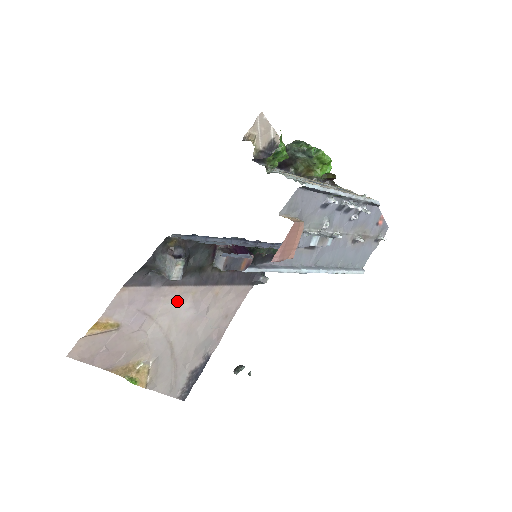
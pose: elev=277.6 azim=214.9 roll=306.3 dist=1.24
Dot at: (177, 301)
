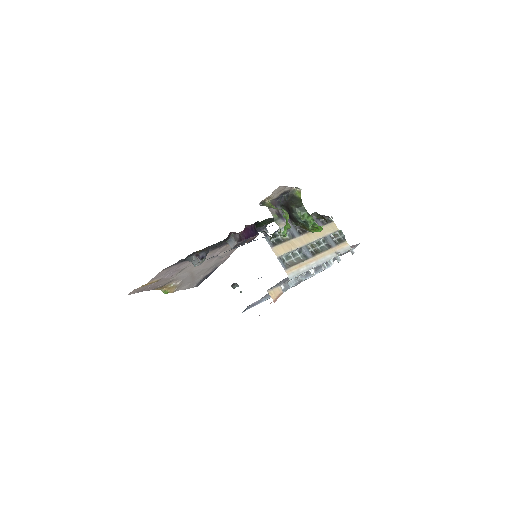
Dot at: occluded
